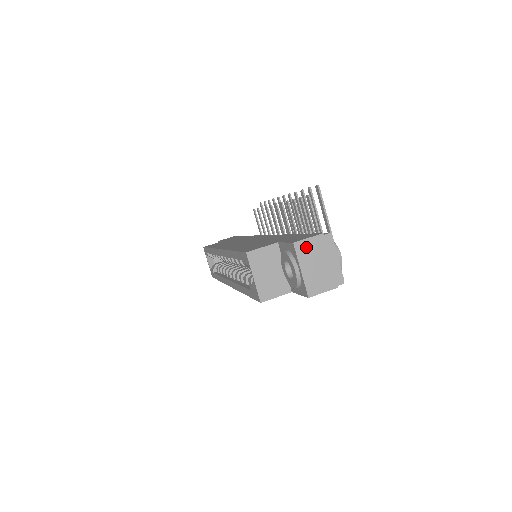
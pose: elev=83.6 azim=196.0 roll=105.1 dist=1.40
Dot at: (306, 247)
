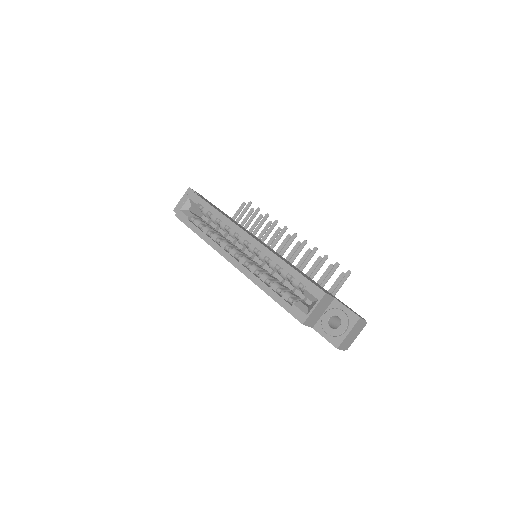
Dot at: (360, 323)
